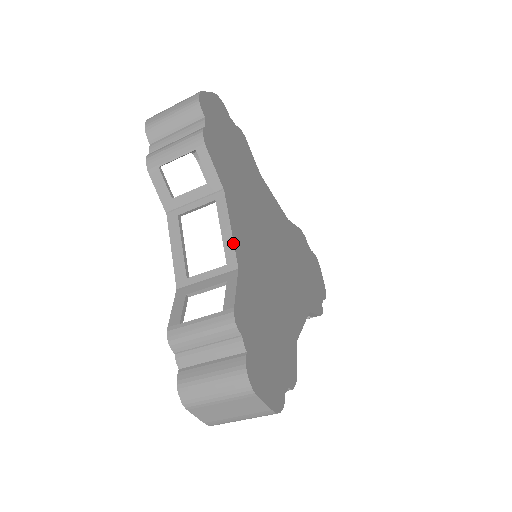
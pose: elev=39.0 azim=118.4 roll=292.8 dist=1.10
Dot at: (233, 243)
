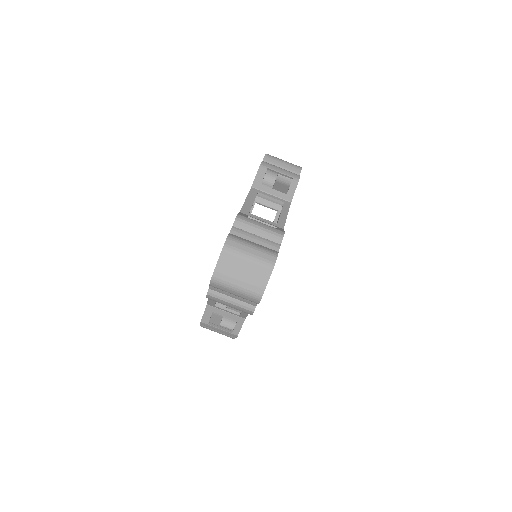
Dot at: occluded
